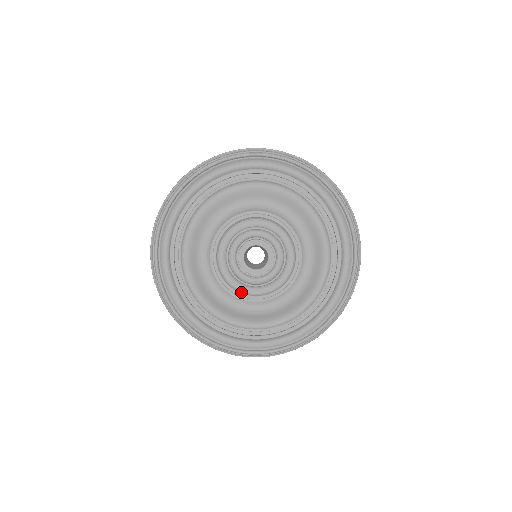
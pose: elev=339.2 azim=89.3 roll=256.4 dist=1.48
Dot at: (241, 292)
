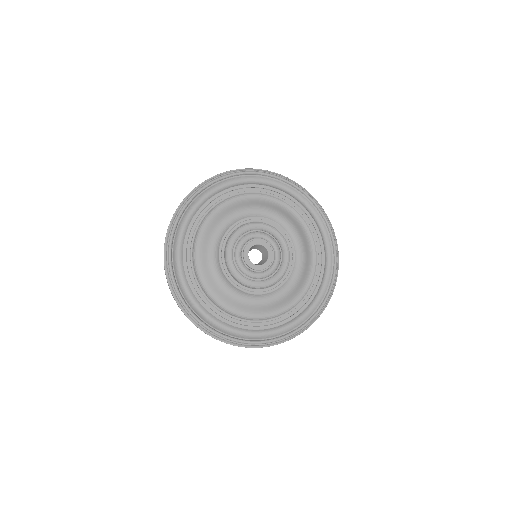
Dot at: (252, 288)
